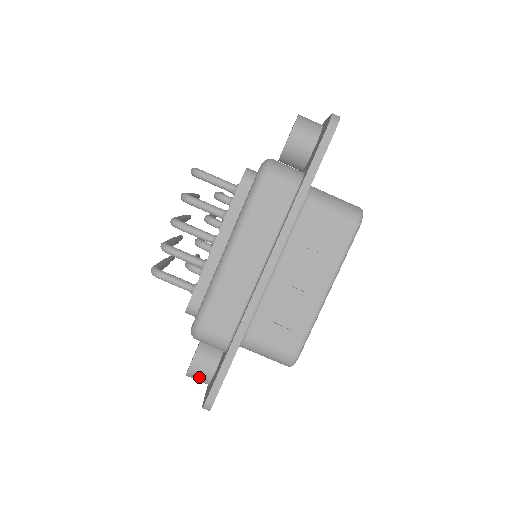
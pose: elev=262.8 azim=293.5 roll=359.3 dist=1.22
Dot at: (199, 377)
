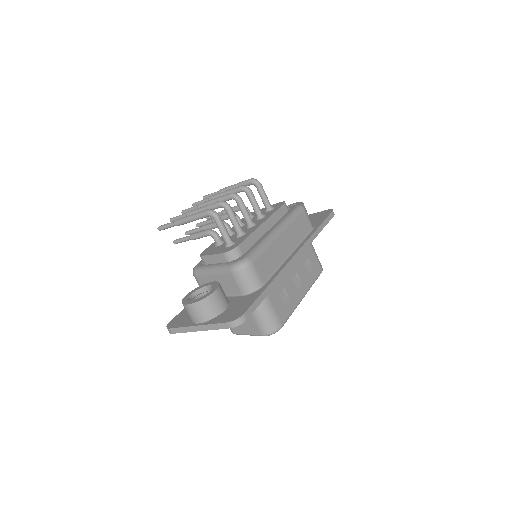
Dot at: (211, 307)
